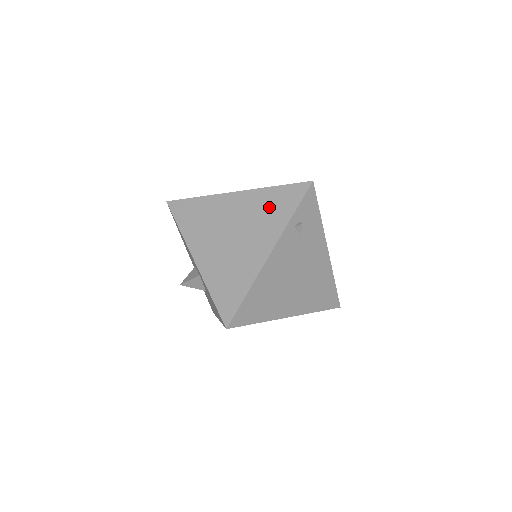
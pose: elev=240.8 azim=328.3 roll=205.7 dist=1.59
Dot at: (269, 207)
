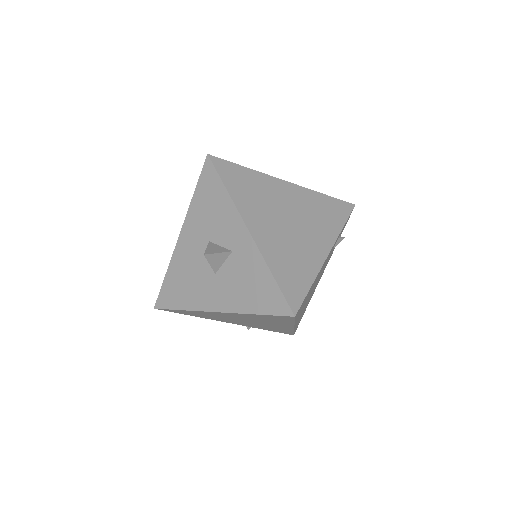
Dot at: (322, 210)
